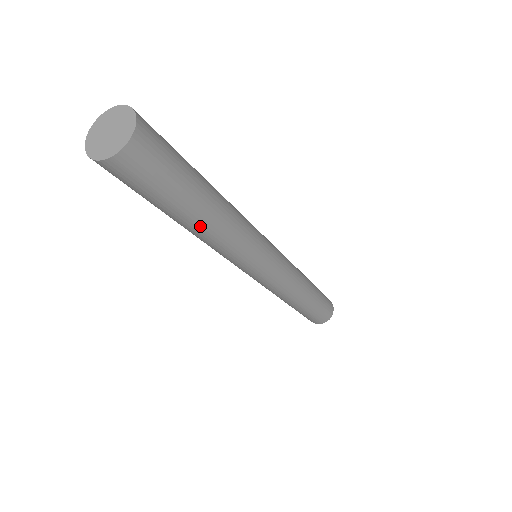
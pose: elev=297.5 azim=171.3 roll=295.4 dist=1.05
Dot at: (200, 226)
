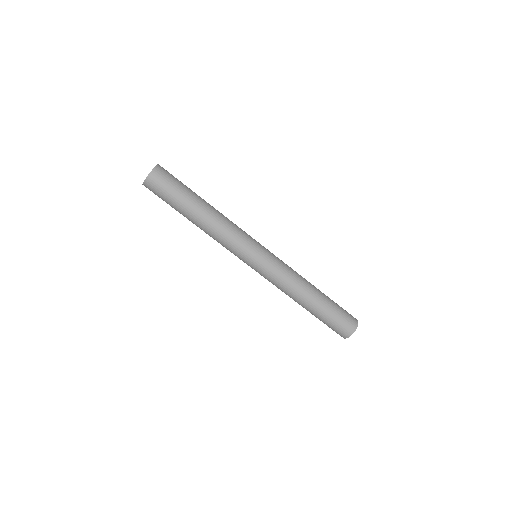
Dot at: (195, 223)
